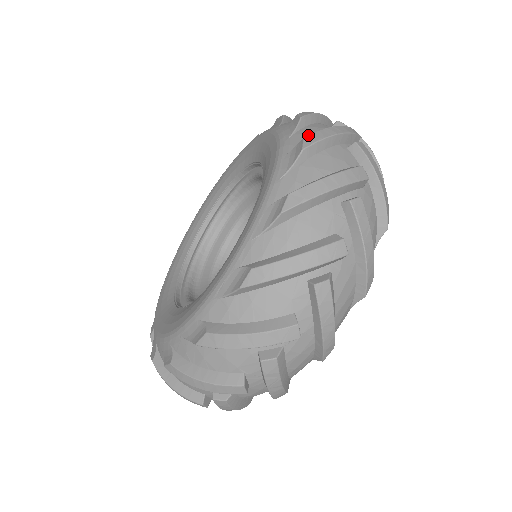
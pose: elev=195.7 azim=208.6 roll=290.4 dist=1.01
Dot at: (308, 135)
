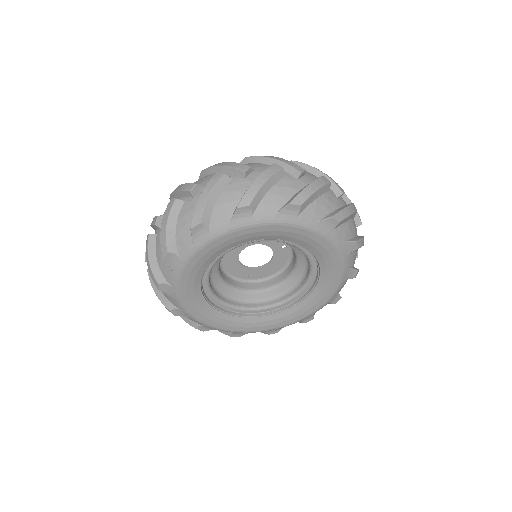
Dot at: occluded
